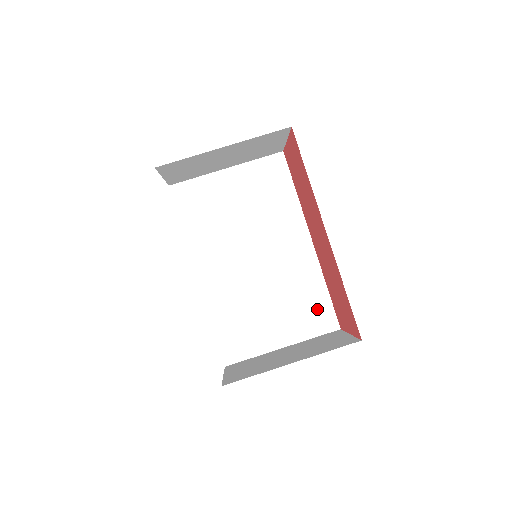
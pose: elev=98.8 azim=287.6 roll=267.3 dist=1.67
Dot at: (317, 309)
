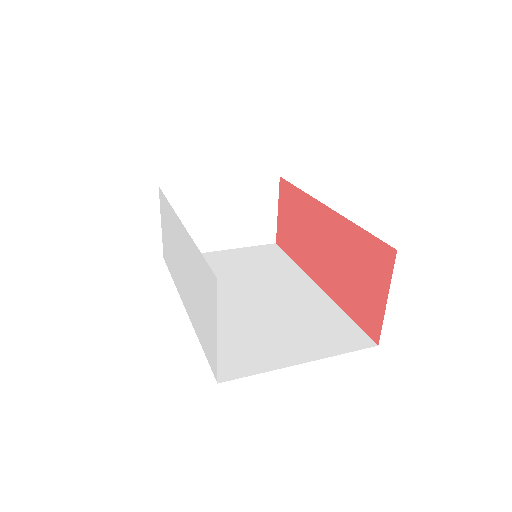
Dot at: (340, 330)
